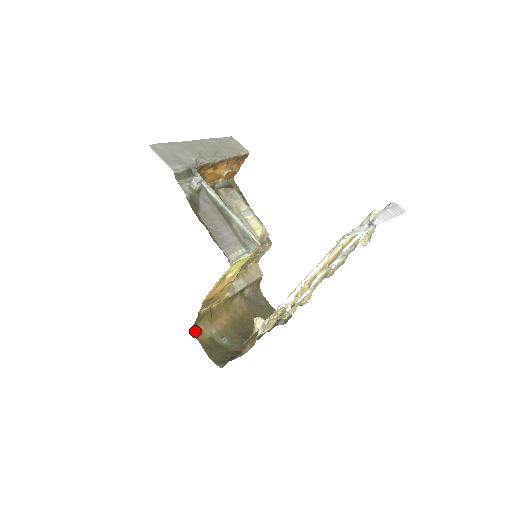
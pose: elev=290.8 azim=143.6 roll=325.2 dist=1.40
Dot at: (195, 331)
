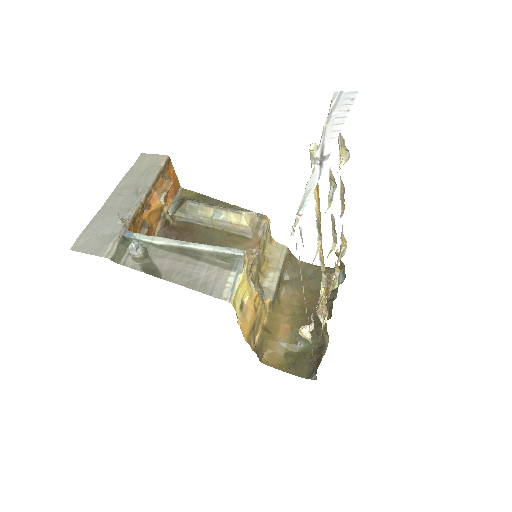
Dot at: (266, 361)
